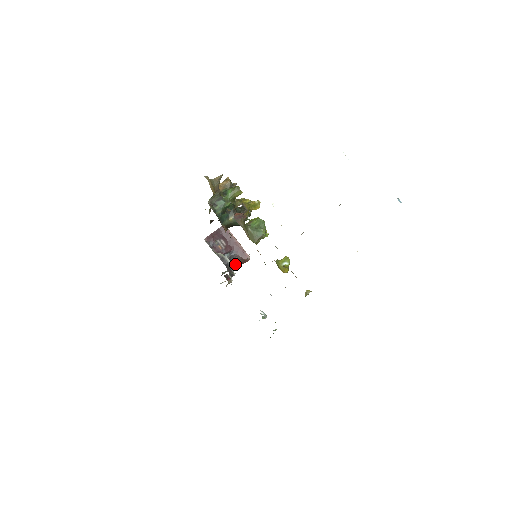
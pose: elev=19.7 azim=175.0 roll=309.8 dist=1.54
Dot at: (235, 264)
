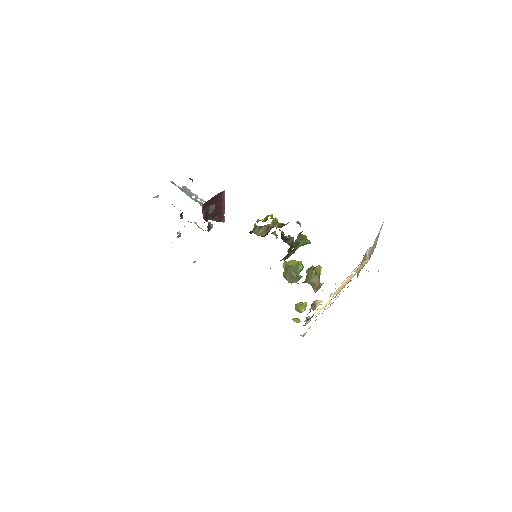
Dot at: occluded
